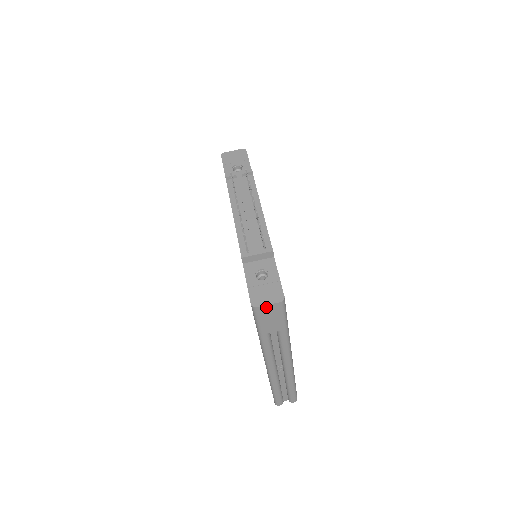
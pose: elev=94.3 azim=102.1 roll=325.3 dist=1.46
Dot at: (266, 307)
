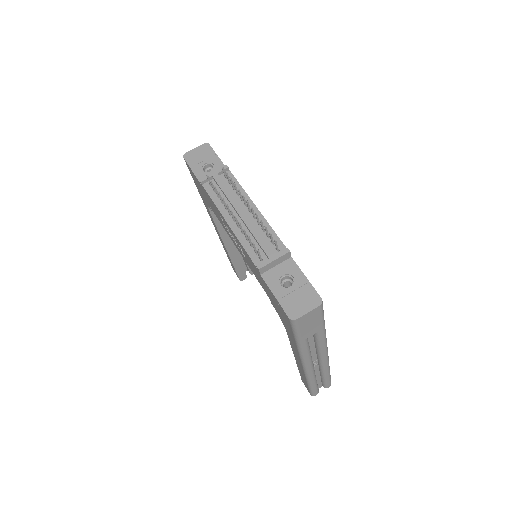
Dot at: (306, 315)
